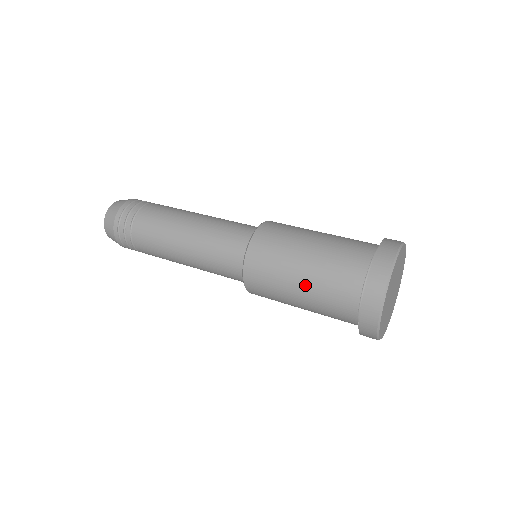
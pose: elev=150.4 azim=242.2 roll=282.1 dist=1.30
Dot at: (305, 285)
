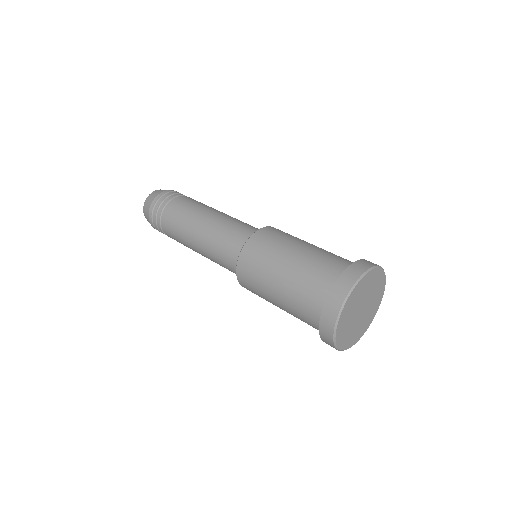
Dot at: (282, 288)
